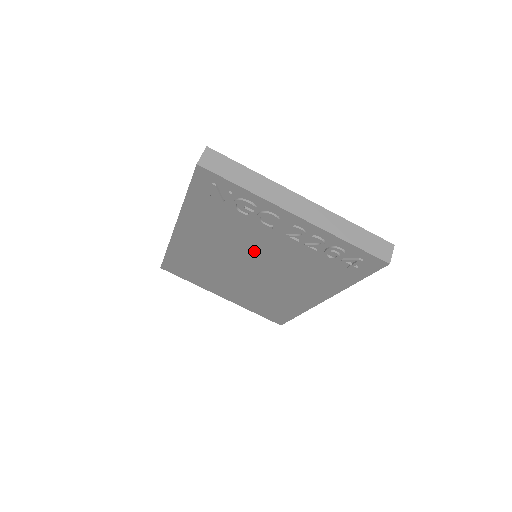
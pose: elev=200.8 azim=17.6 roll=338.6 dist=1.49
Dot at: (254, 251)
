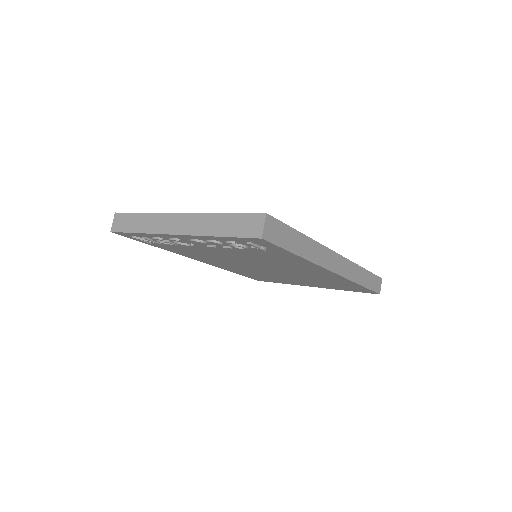
Dot at: (234, 258)
